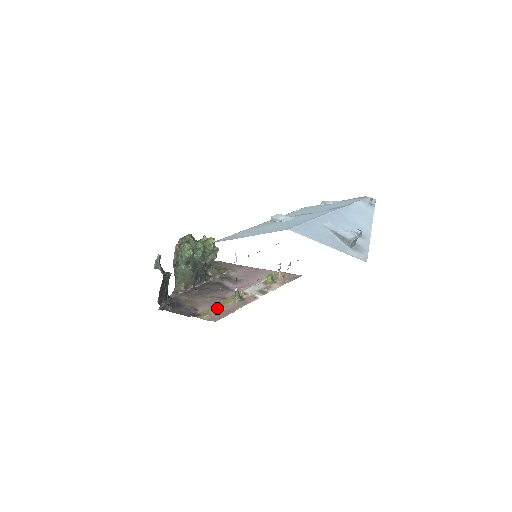
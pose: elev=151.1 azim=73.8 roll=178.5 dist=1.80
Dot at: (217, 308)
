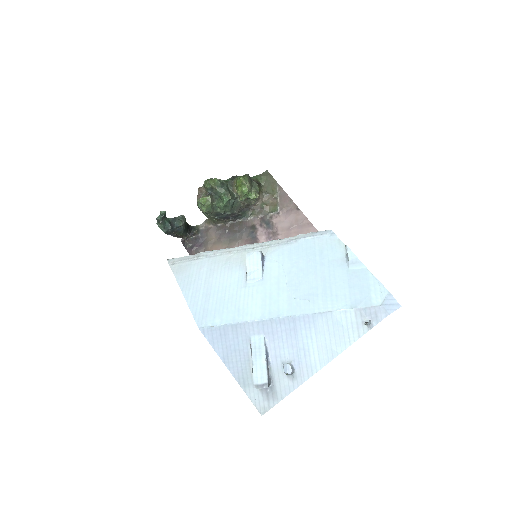
Dot at: occluded
